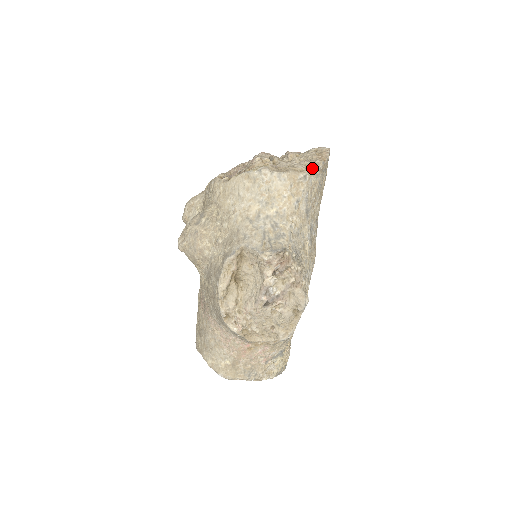
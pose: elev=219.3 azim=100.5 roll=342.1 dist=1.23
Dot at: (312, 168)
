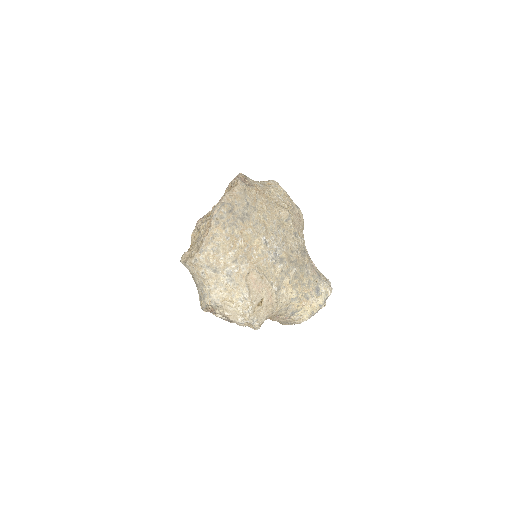
Dot at: (198, 249)
